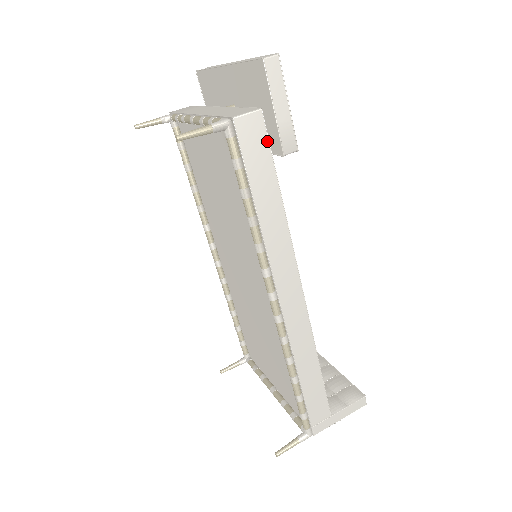
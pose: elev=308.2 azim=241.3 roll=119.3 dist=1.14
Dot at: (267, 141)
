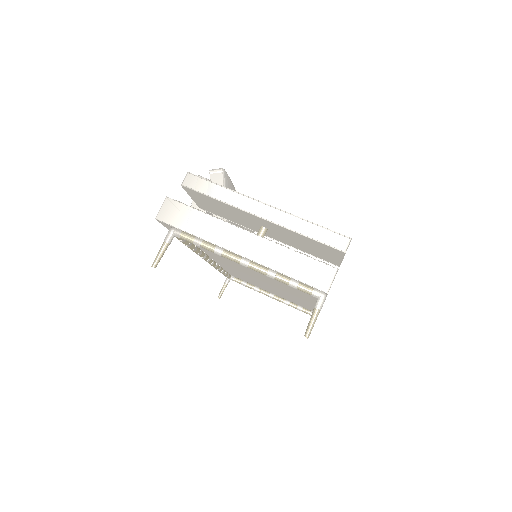
Dot at: occluded
